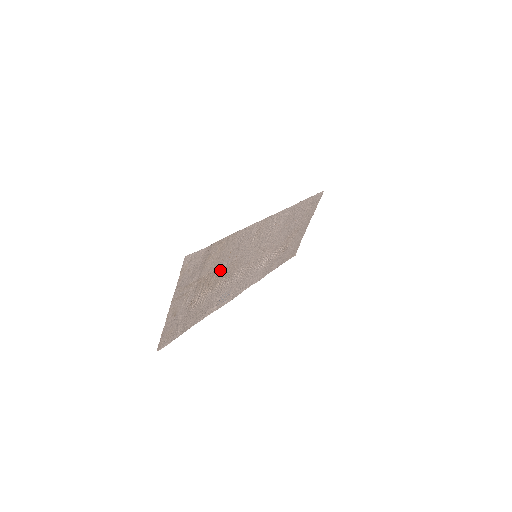
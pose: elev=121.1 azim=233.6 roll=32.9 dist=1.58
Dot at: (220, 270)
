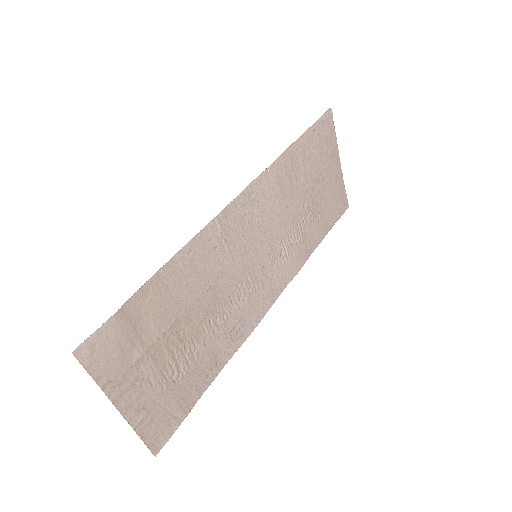
Dot at: (188, 314)
